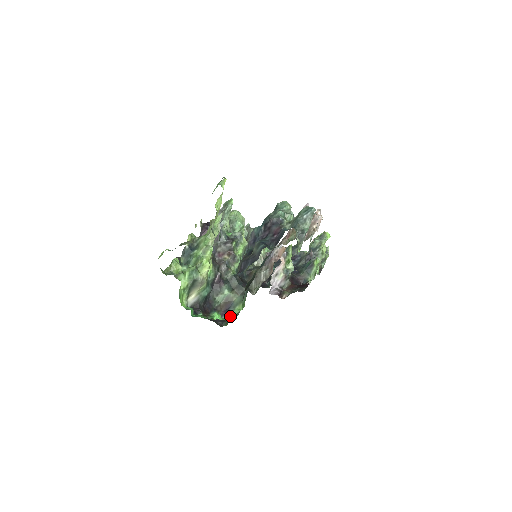
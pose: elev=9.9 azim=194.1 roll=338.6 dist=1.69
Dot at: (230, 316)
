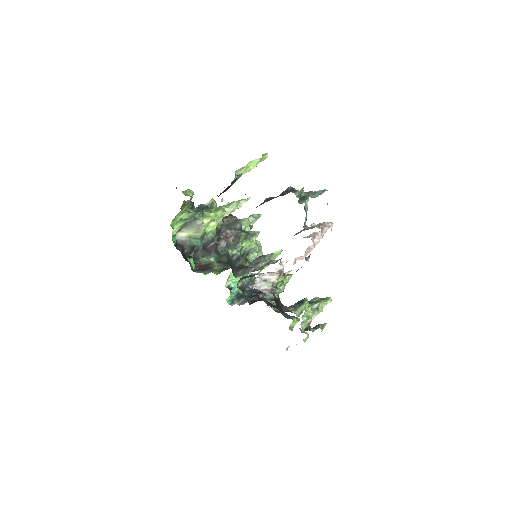
Dot at: (203, 273)
